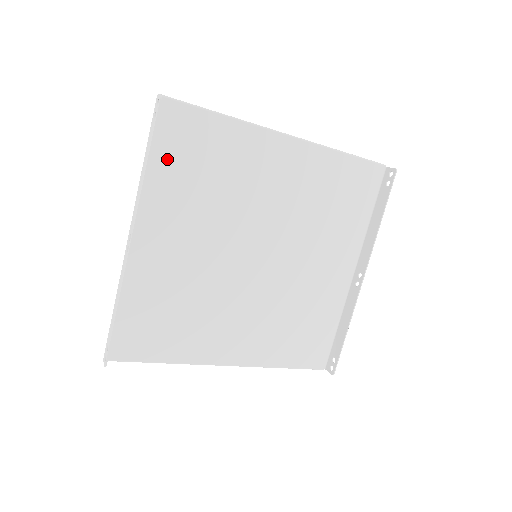
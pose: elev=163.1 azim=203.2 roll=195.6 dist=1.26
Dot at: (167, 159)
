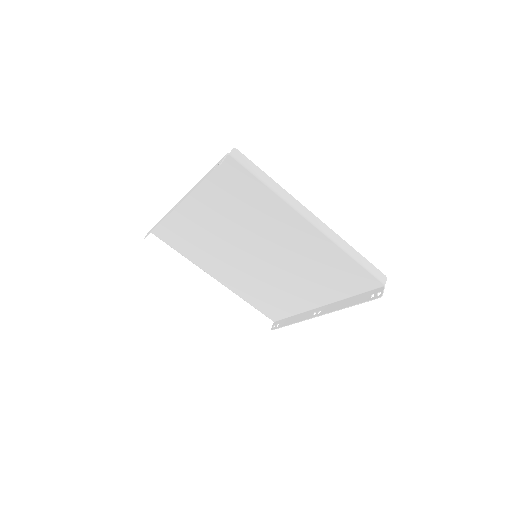
Dot at: (220, 184)
